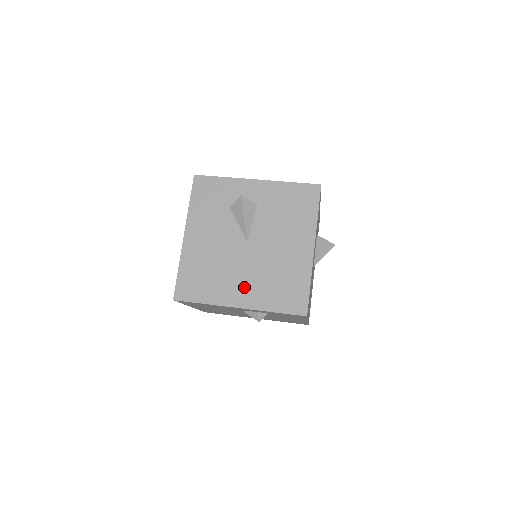
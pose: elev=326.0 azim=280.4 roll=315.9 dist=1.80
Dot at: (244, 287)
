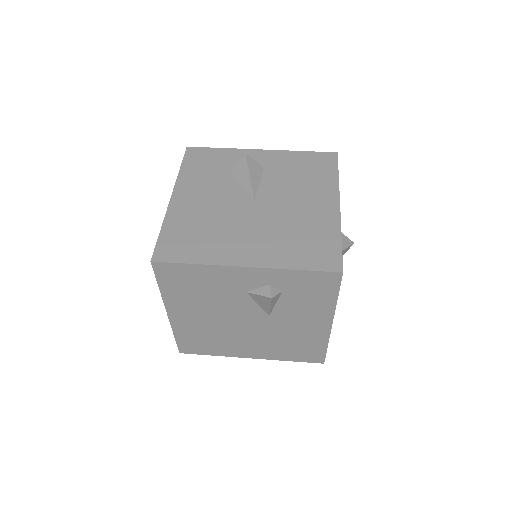
Dot at: (252, 244)
